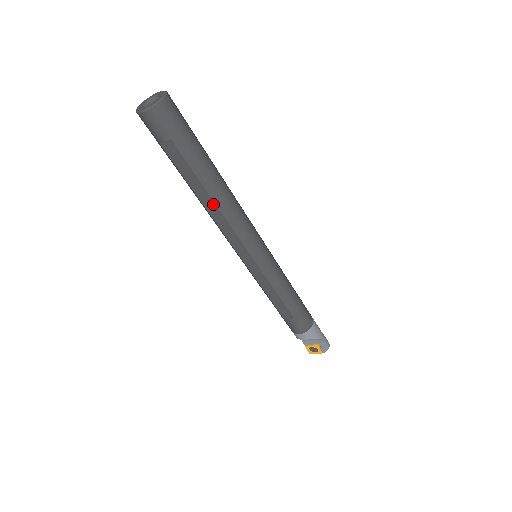
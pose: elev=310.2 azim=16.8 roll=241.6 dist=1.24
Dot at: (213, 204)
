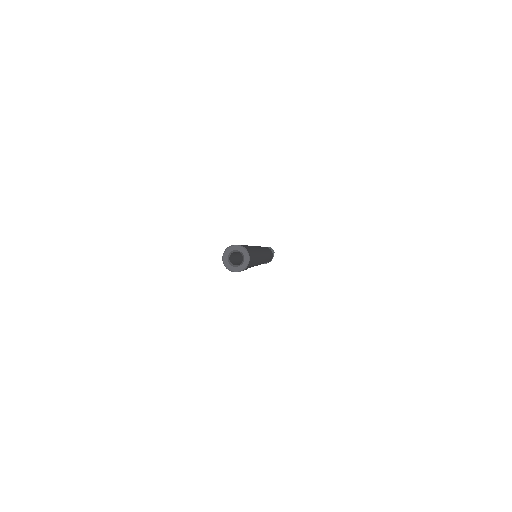
Dot at: occluded
